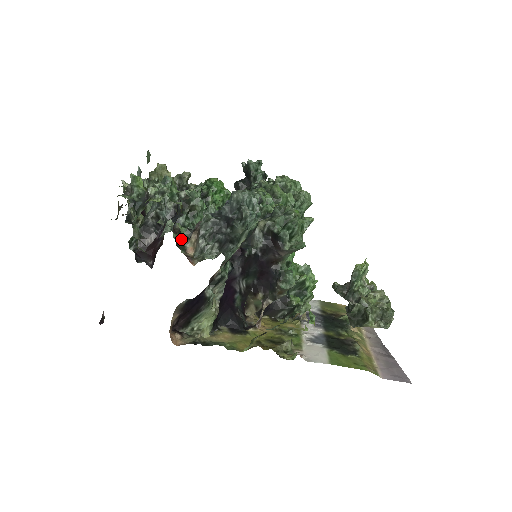
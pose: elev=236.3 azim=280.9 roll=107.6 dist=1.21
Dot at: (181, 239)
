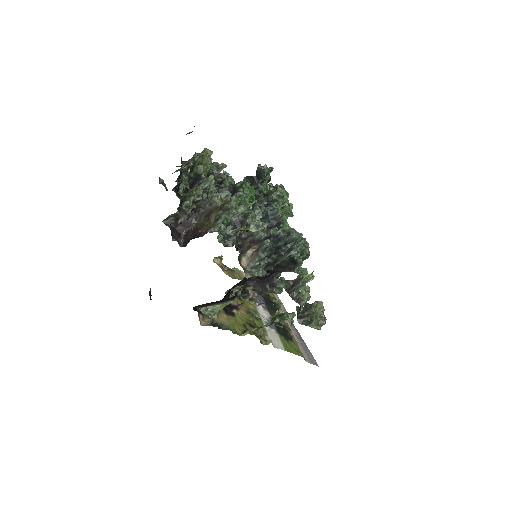
Dot at: (240, 252)
